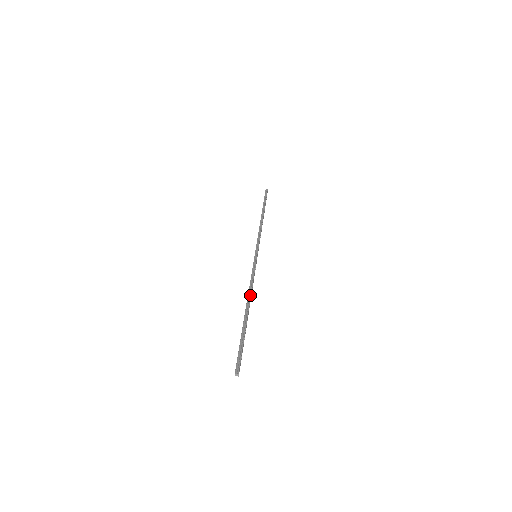
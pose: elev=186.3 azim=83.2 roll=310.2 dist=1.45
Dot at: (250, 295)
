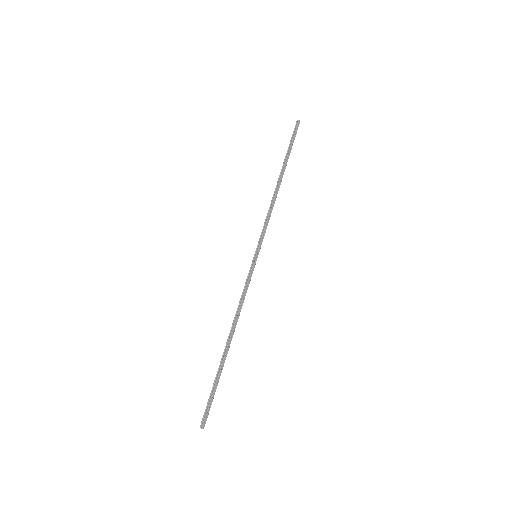
Dot at: (234, 322)
